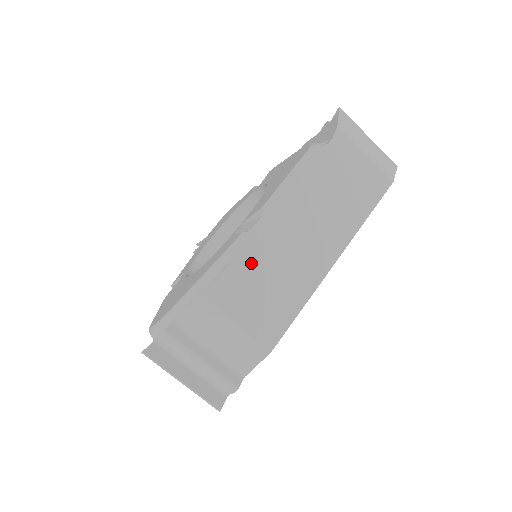
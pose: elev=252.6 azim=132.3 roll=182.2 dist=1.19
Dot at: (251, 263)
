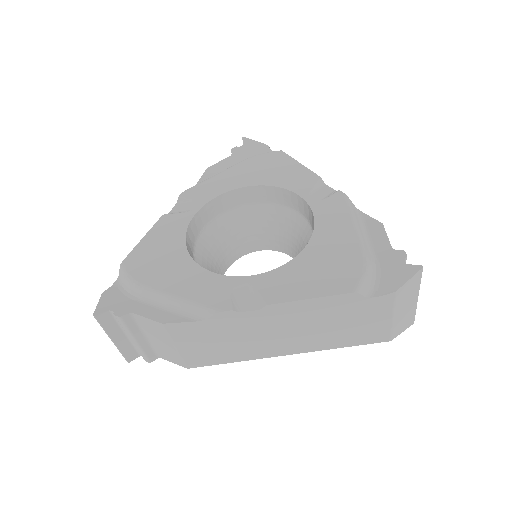
Dot at: (221, 327)
